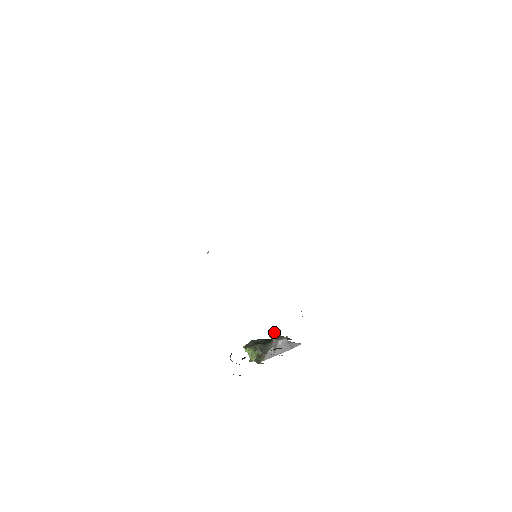
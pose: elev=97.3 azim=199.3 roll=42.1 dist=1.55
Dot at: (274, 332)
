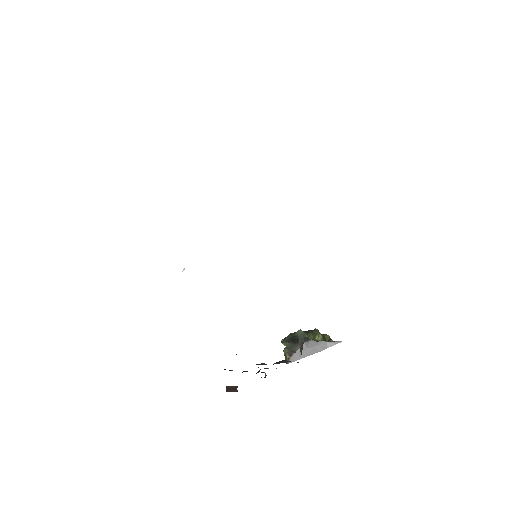
Dot at: (301, 331)
